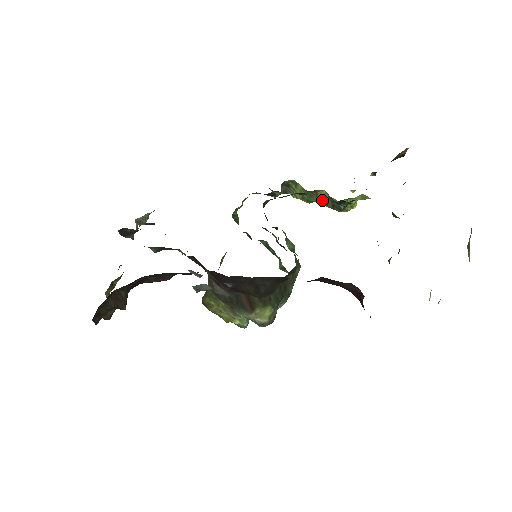
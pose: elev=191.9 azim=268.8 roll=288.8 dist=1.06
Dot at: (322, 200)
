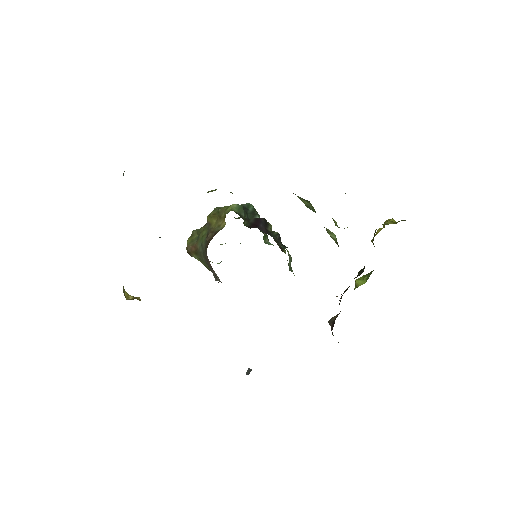
Dot at: (327, 231)
